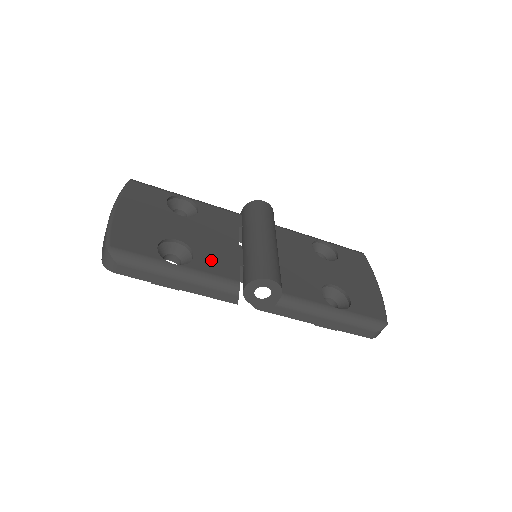
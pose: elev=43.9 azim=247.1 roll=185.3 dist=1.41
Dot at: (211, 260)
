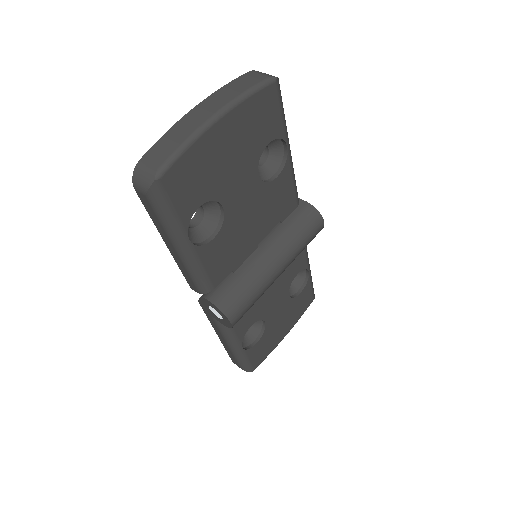
Dot at: (221, 252)
